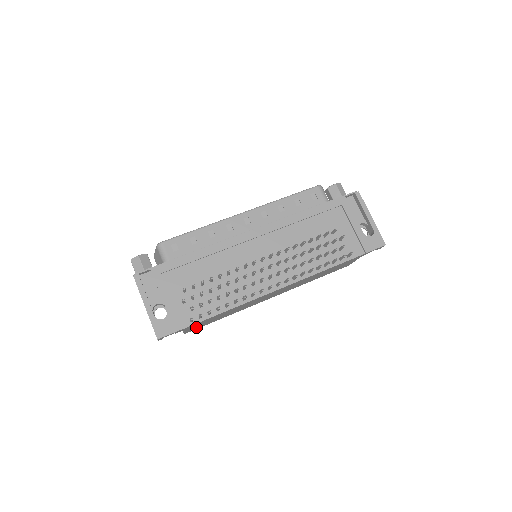
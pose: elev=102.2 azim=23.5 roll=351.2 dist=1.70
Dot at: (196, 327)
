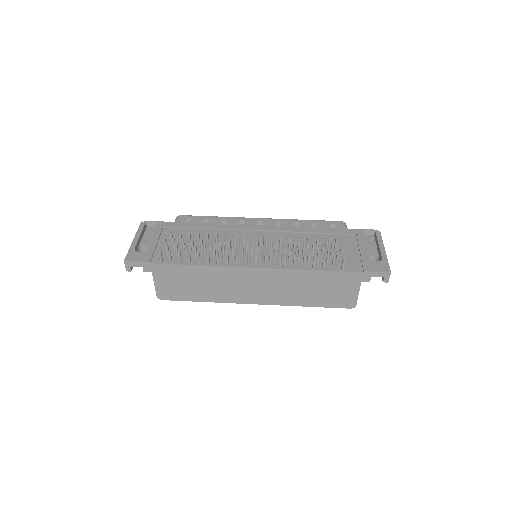
Dot at: (169, 289)
